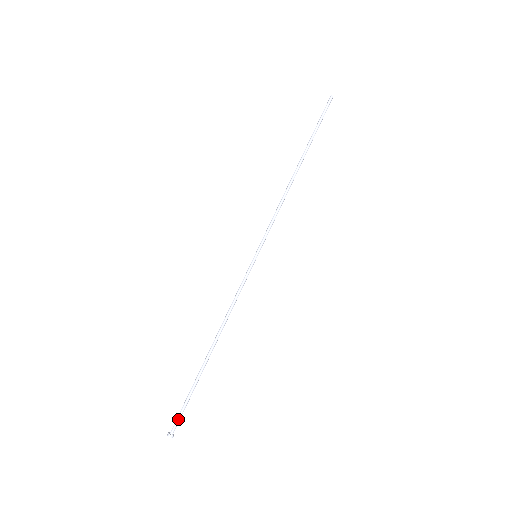
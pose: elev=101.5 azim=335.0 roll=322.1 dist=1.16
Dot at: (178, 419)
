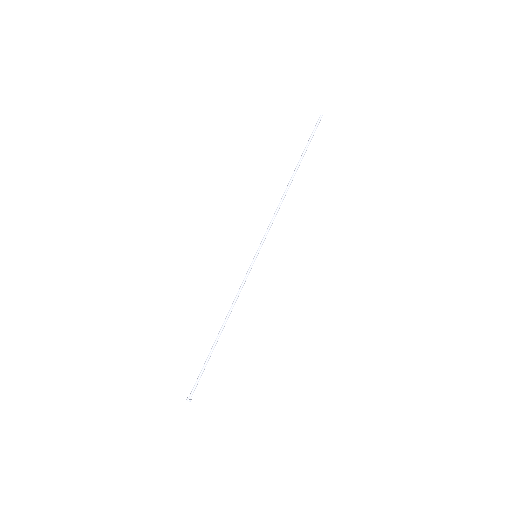
Dot at: (194, 387)
